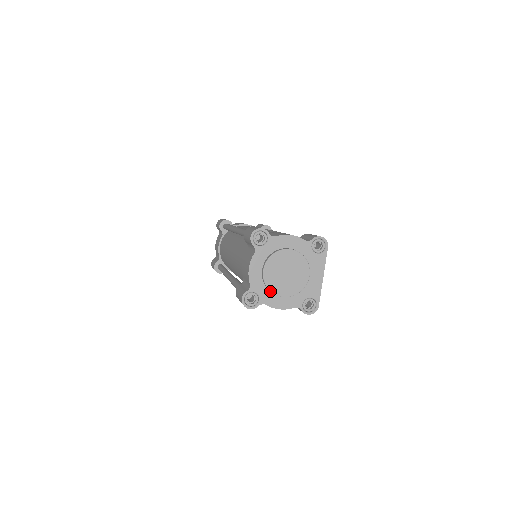
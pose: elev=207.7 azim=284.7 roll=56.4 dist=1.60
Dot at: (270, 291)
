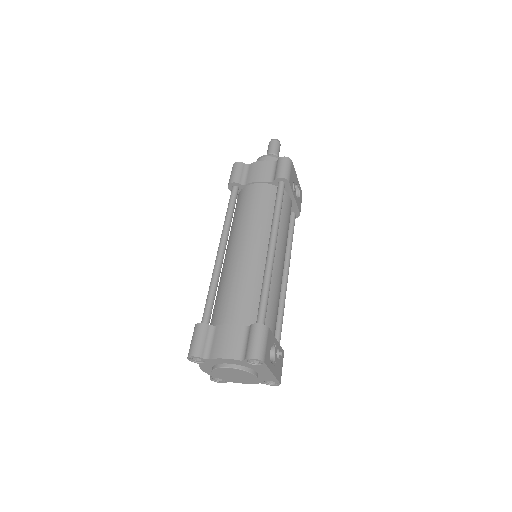
Dot at: (228, 381)
